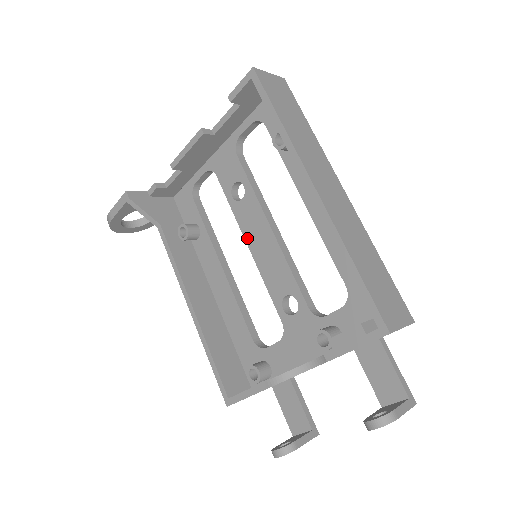
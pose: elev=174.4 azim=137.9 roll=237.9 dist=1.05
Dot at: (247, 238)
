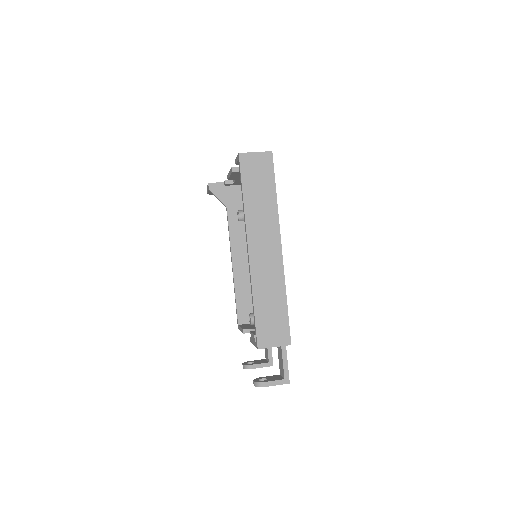
Dot at: occluded
